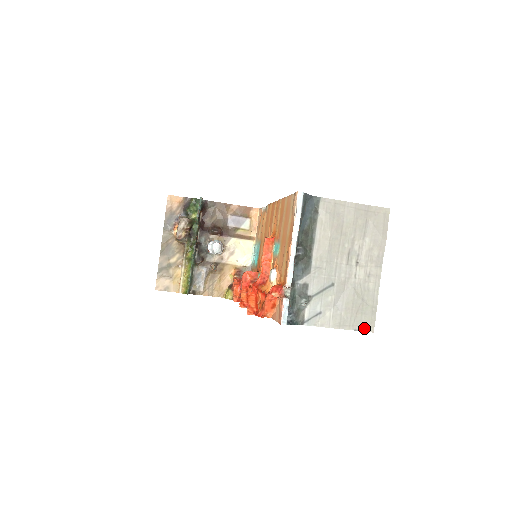
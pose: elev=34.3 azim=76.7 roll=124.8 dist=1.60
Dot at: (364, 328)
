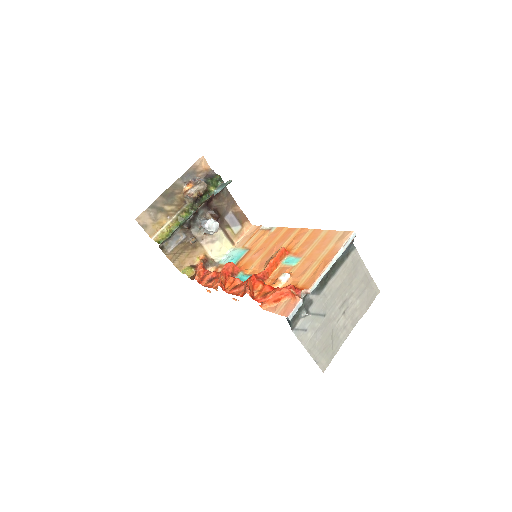
Dot at: (320, 364)
